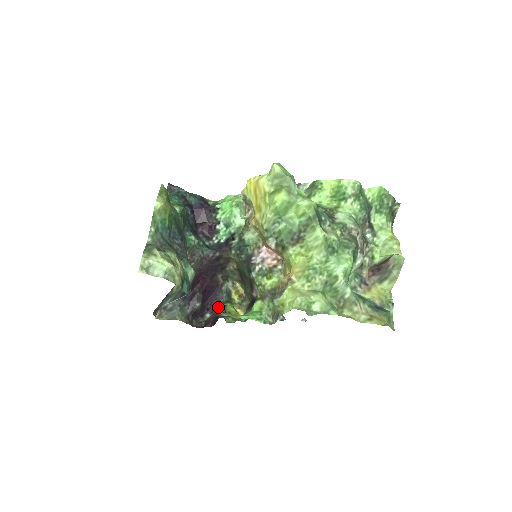
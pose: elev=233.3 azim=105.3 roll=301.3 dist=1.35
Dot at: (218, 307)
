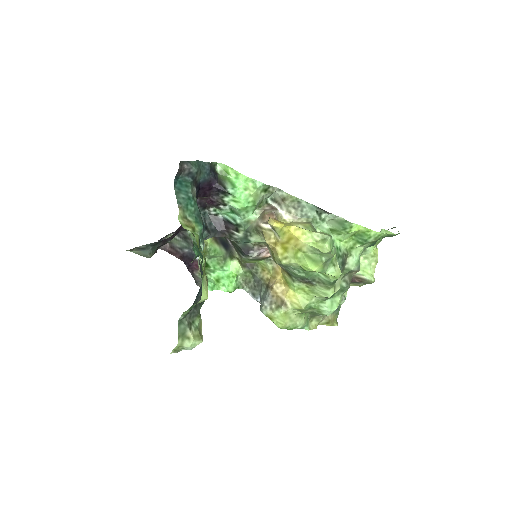
Dot at: (186, 232)
